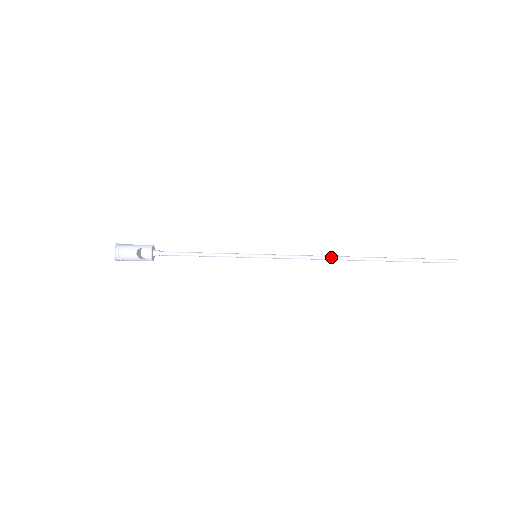
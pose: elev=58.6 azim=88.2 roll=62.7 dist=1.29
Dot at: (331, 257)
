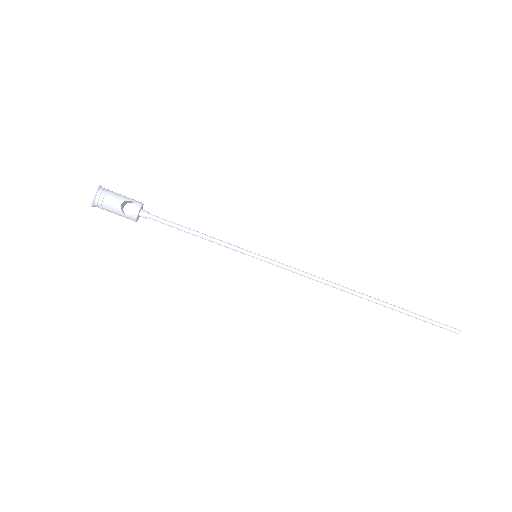
Dot at: (336, 284)
